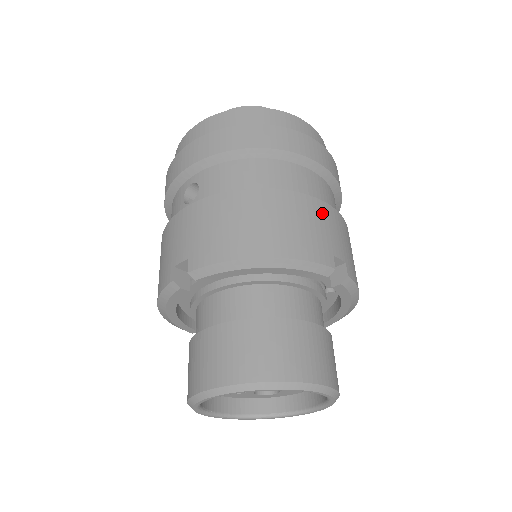
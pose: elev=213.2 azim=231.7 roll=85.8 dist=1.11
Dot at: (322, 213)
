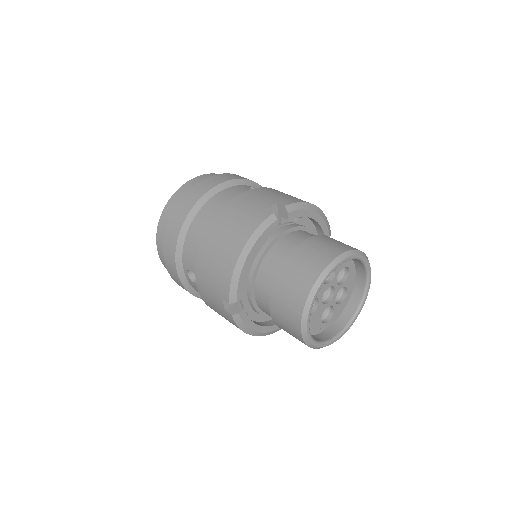
Dot at: (240, 202)
